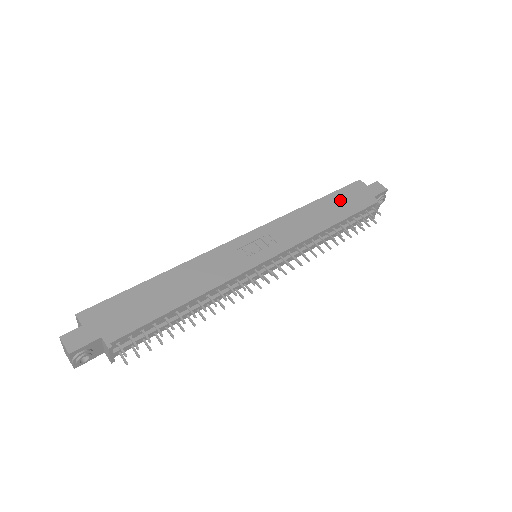
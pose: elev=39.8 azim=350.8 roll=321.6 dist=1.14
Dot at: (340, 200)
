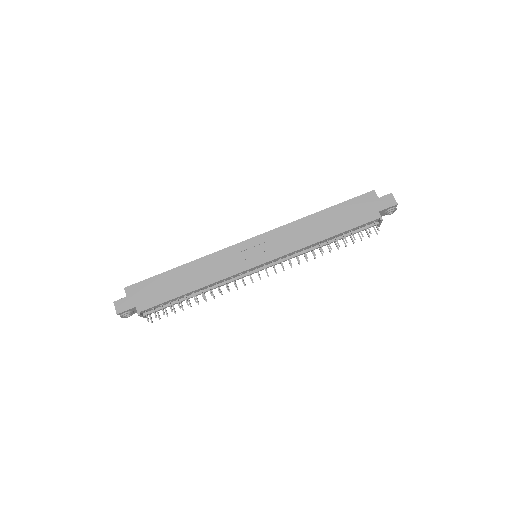
Dot at: (344, 212)
